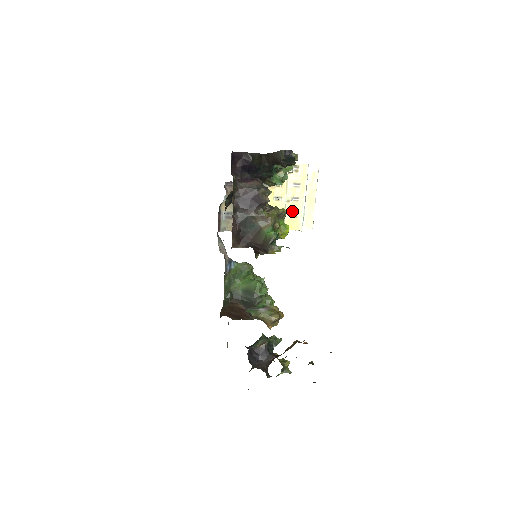
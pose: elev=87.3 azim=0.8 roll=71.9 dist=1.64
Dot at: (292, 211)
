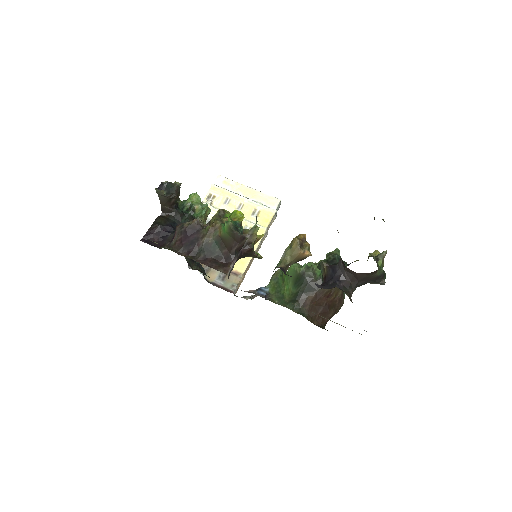
Dot at: (251, 214)
